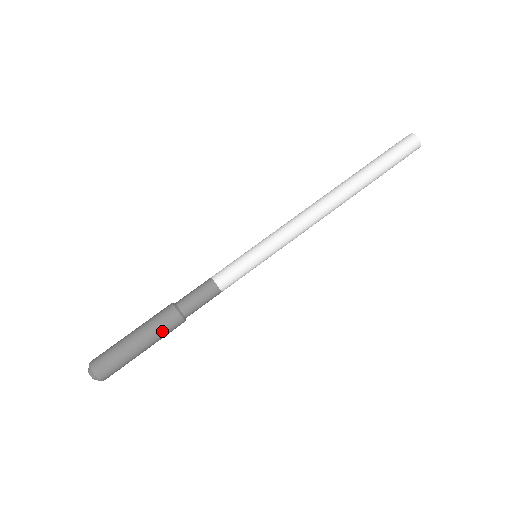
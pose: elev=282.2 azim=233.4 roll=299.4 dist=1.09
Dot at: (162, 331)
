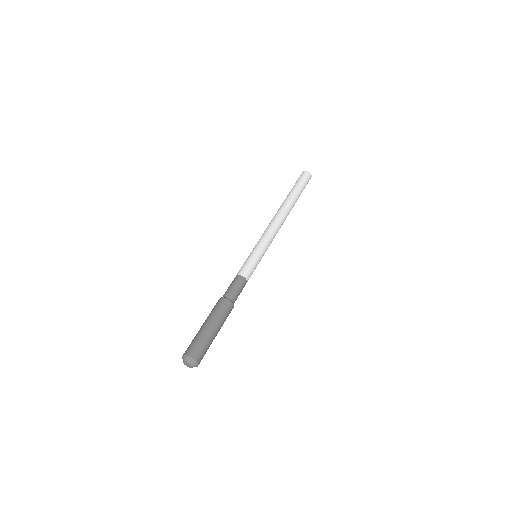
Dot at: (225, 316)
